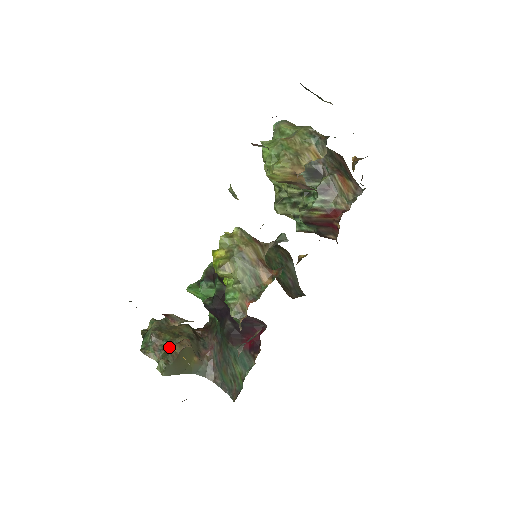
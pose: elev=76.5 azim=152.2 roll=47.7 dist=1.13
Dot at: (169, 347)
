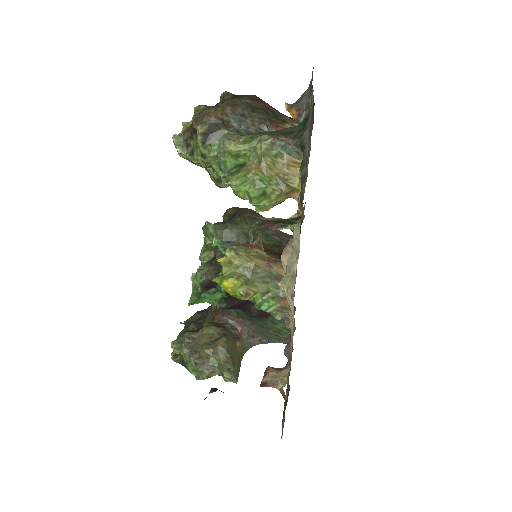
Dot at: (218, 359)
